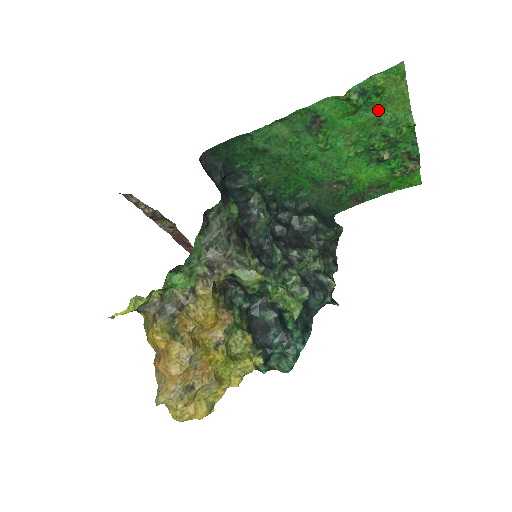
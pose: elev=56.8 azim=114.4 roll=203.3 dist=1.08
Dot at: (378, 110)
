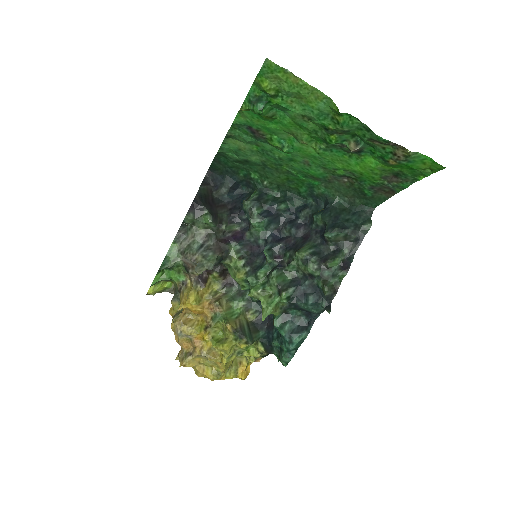
Dot at: (291, 108)
